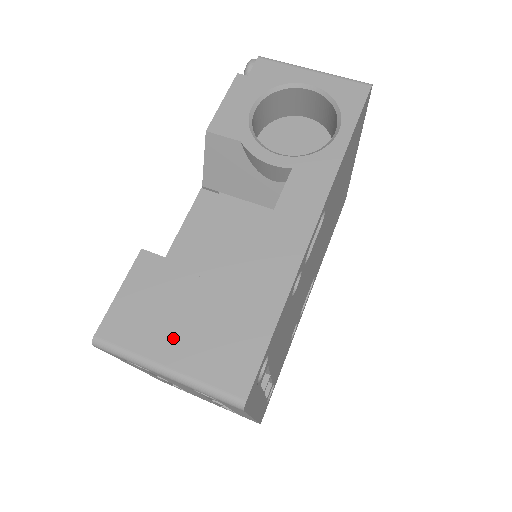
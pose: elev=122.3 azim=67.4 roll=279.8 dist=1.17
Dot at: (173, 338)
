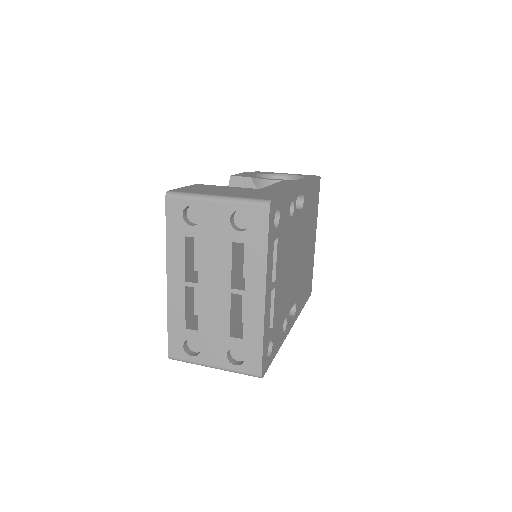
Dot at: (220, 192)
